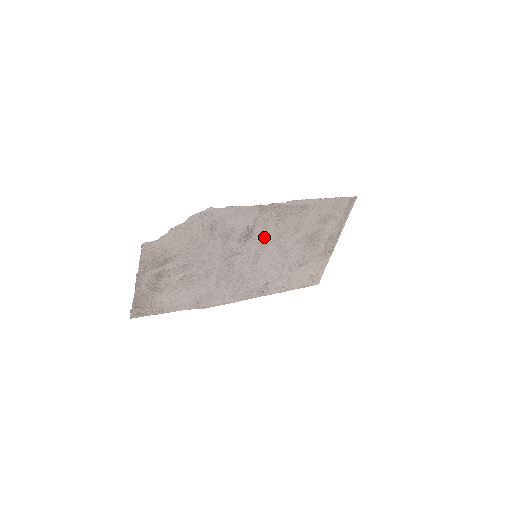
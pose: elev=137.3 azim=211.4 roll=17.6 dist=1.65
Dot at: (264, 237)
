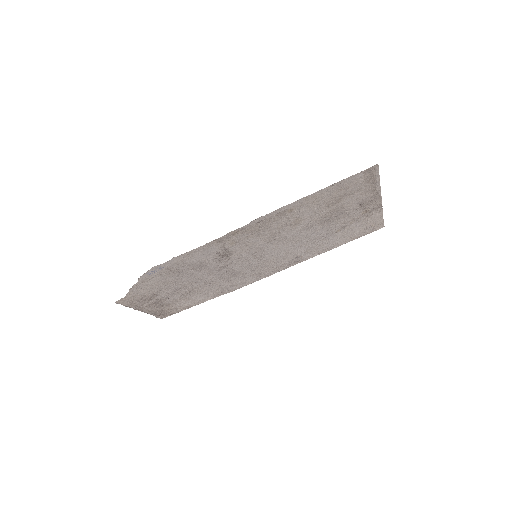
Dot at: (251, 246)
